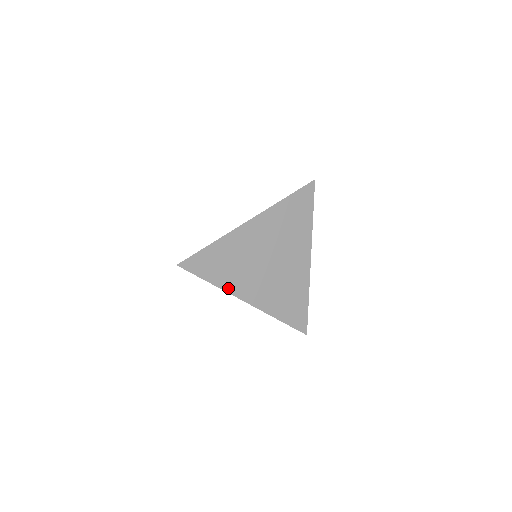
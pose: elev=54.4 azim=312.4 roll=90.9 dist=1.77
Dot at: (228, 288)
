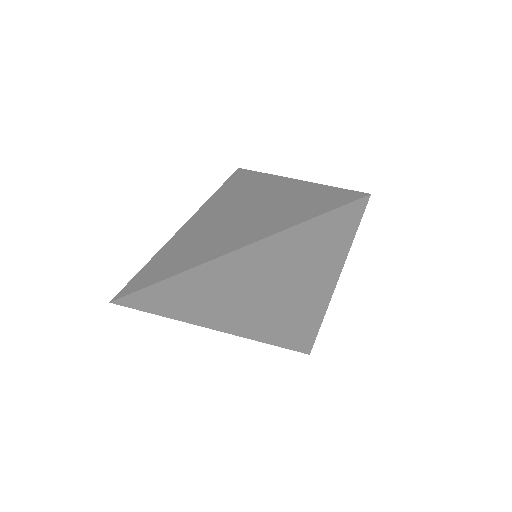
Dot at: (192, 265)
